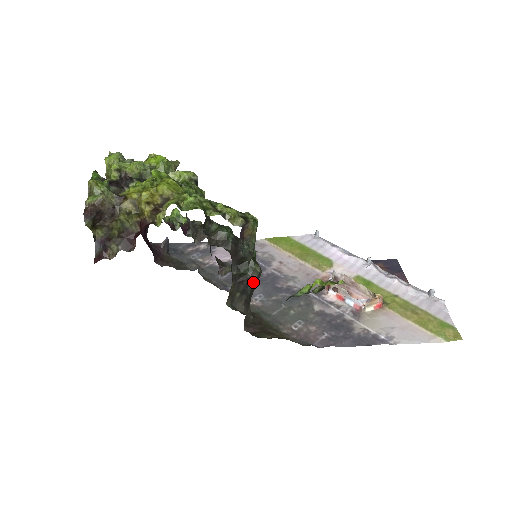
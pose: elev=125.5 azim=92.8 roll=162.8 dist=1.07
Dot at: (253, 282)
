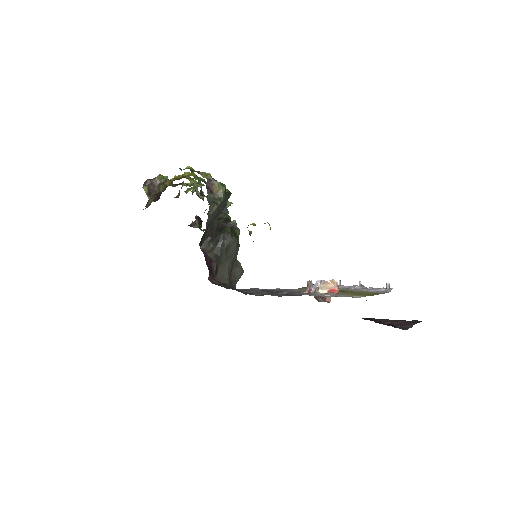
Dot at: (224, 240)
